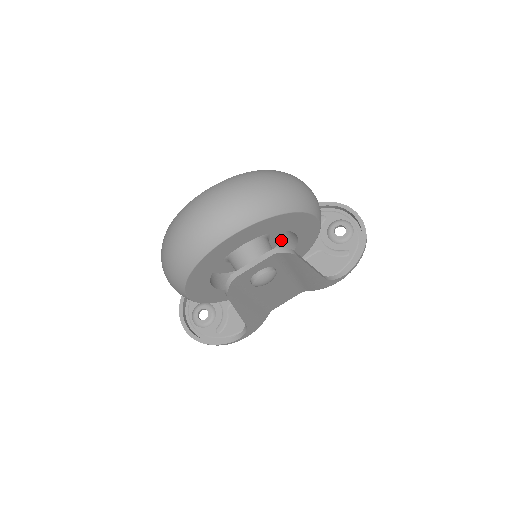
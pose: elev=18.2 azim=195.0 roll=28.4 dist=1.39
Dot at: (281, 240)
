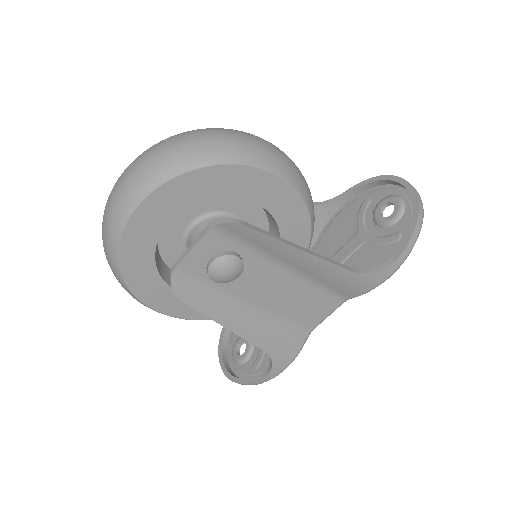
Dot at: (269, 225)
